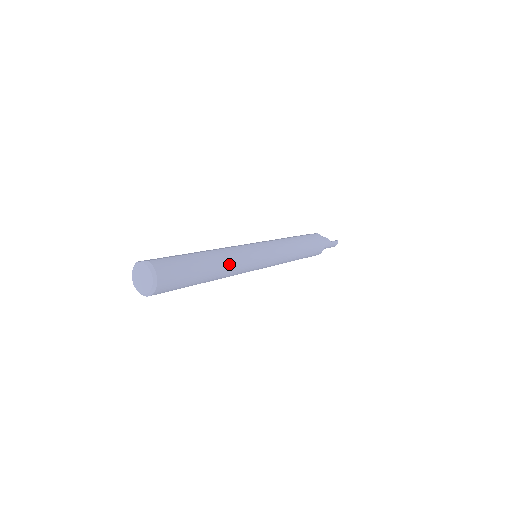
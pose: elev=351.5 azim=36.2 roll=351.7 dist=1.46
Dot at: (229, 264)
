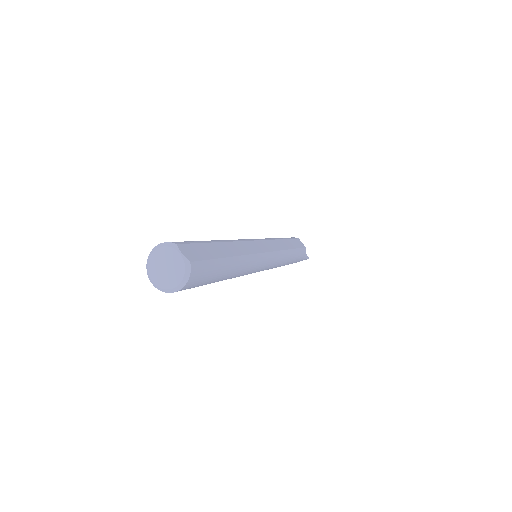
Dot at: (239, 275)
